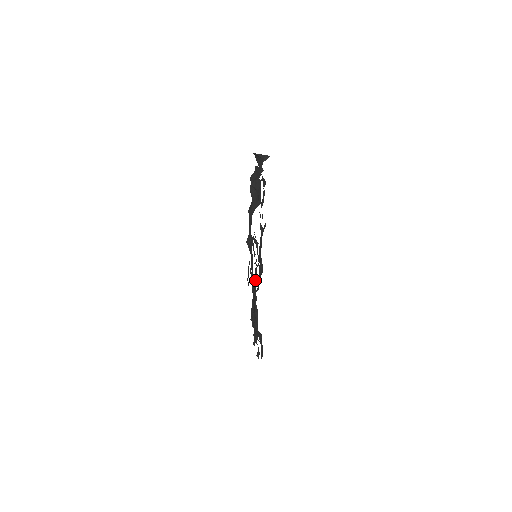
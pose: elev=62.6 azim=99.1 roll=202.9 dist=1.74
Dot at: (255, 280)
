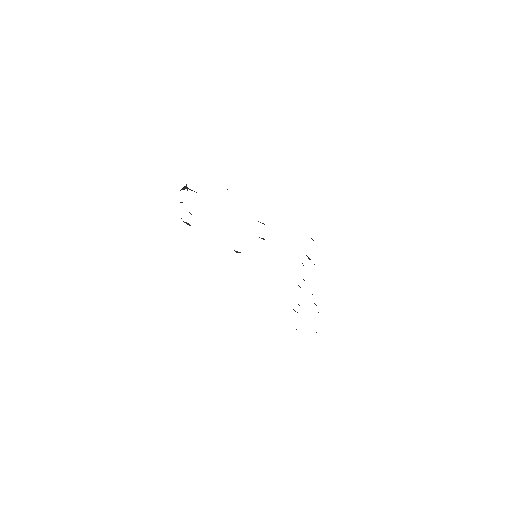
Dot at: occluded
